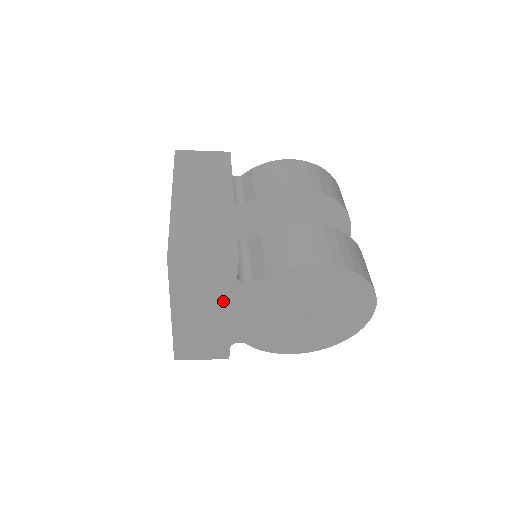
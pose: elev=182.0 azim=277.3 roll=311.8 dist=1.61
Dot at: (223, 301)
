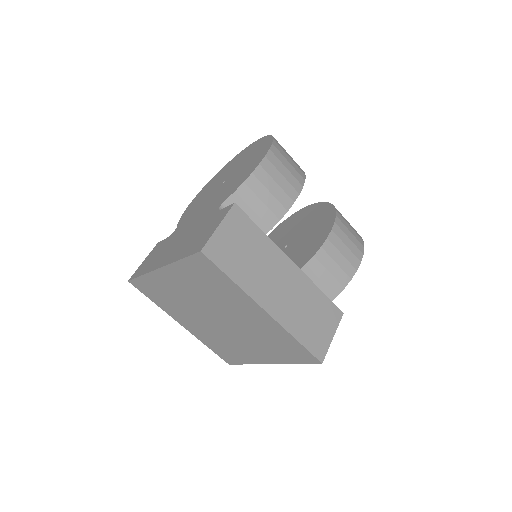
Dot at: occluded
